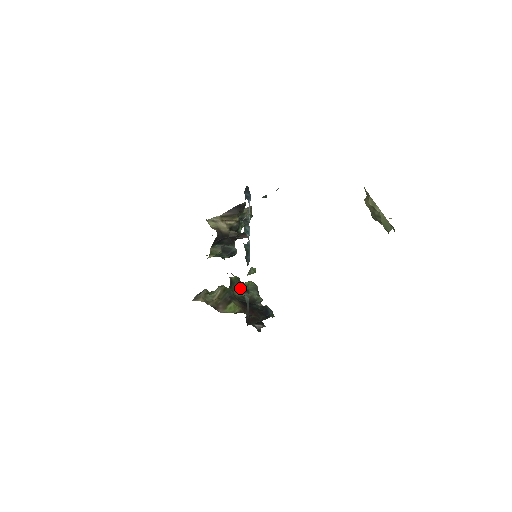
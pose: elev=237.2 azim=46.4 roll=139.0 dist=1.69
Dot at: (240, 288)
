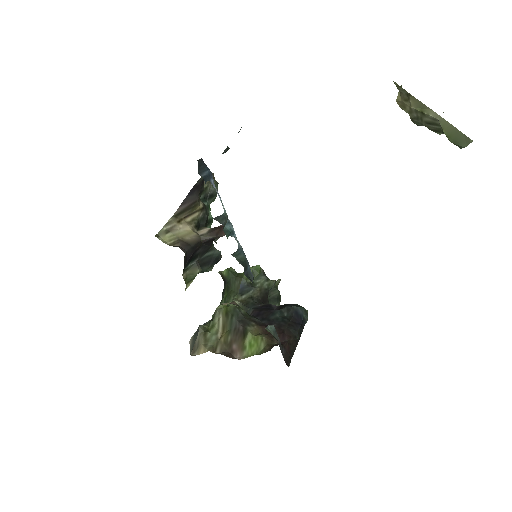
Dot at: (241, 286)
